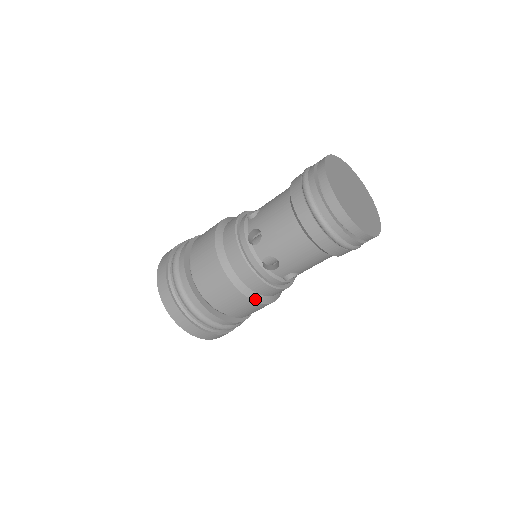
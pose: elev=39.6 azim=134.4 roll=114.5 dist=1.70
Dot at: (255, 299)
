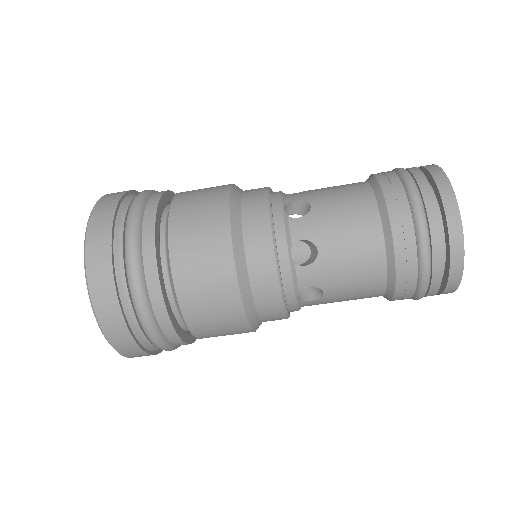
Dot at: (244, 299)
